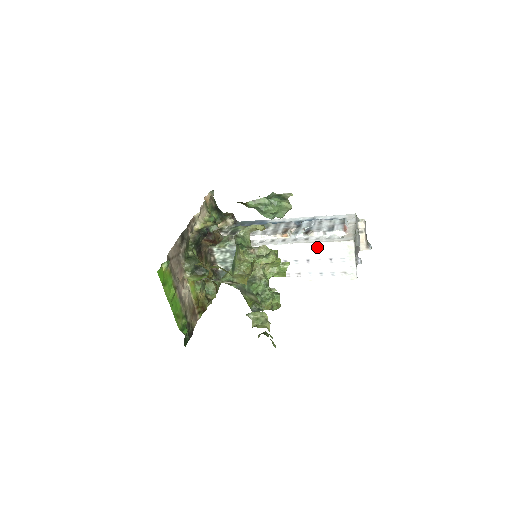
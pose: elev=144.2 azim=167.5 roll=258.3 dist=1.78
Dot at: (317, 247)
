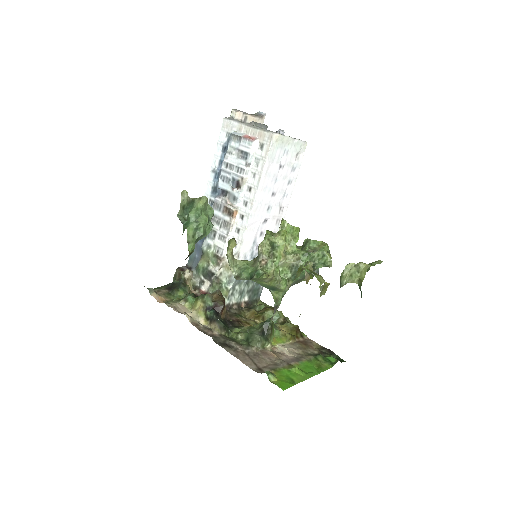
Dot at: (265, 179)
